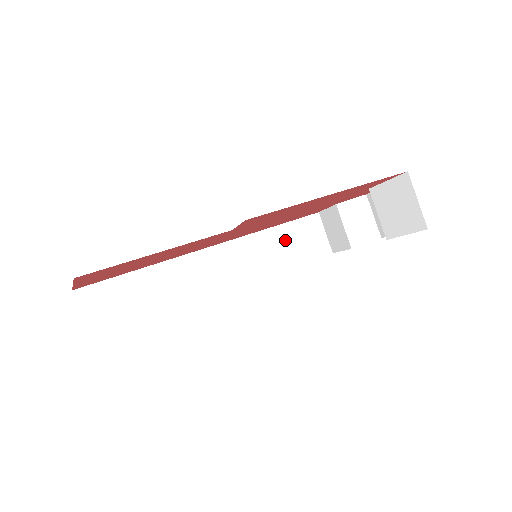
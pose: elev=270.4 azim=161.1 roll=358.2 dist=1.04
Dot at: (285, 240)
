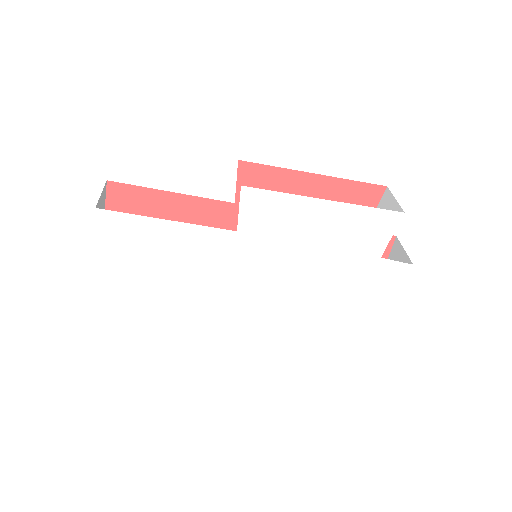
Dot at: occluded
